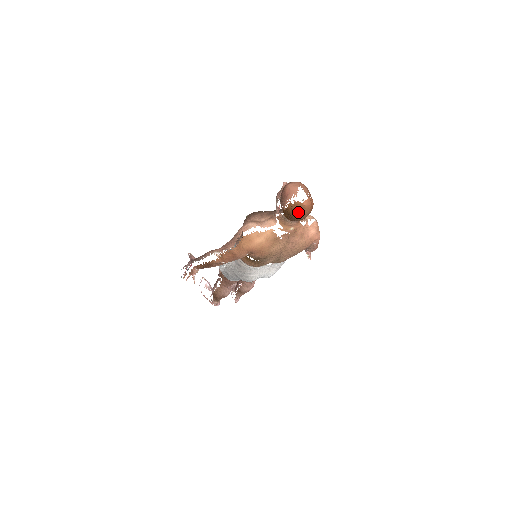
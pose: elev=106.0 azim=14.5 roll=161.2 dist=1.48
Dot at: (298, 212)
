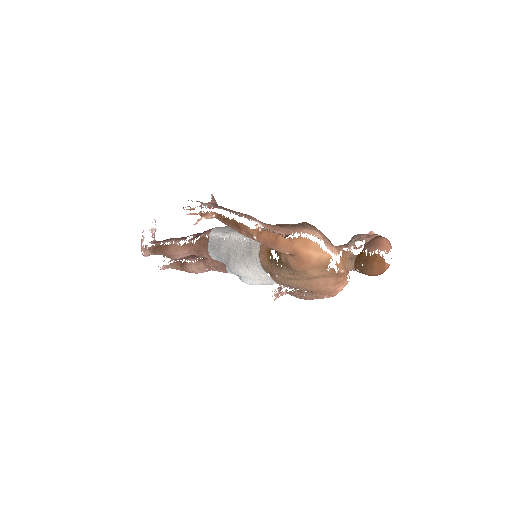
Dot at: (375, 266)
